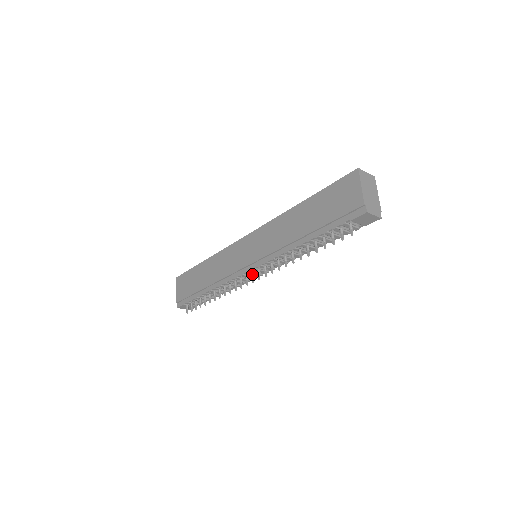
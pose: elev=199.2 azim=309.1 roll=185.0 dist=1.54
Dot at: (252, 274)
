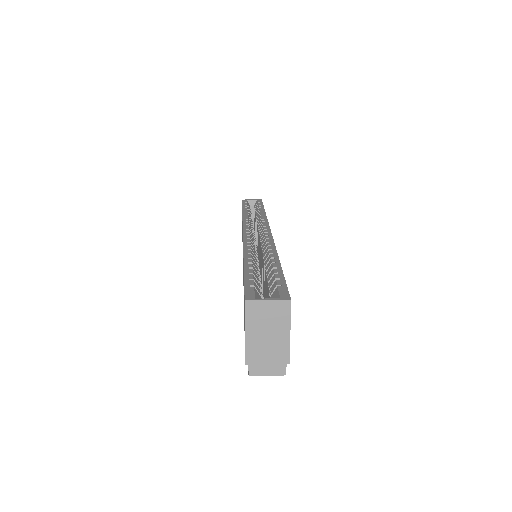
Dot at: occluded
